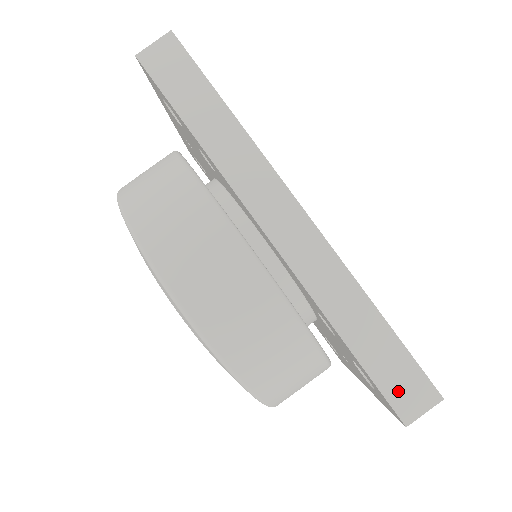
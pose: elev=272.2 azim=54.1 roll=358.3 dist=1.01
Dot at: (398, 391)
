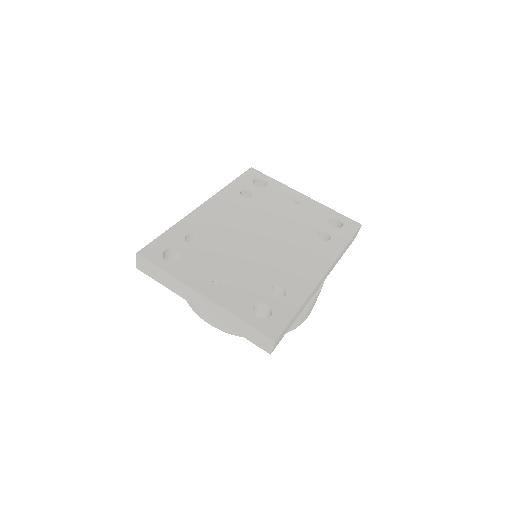
Dot at: occluded
